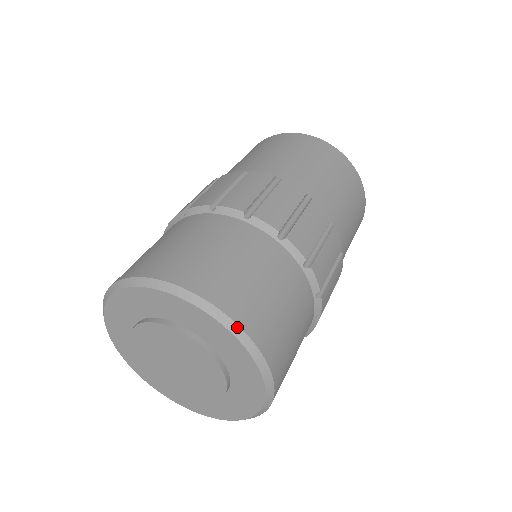
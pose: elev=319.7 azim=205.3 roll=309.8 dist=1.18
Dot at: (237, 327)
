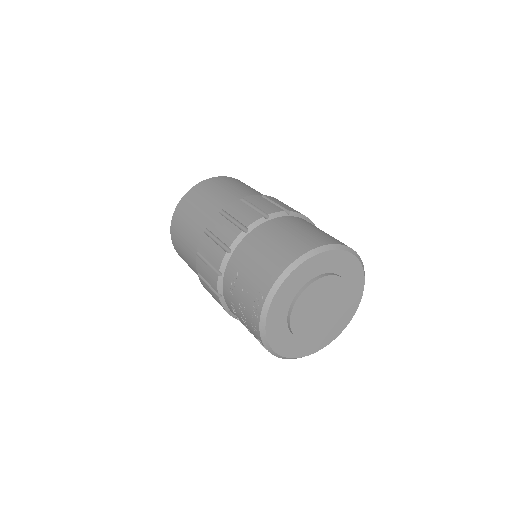
Dot at: occluded
